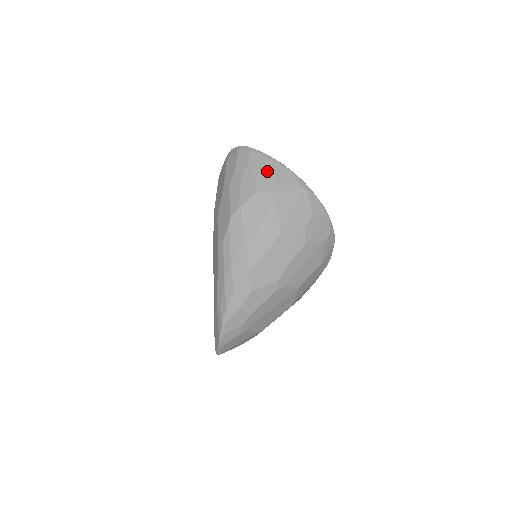
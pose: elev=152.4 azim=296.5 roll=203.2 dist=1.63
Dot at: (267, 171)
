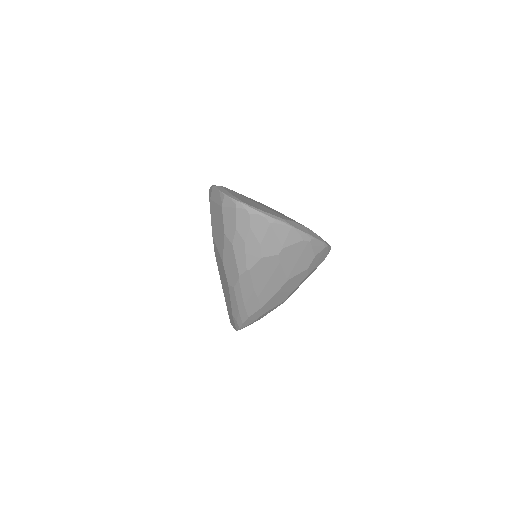
Dot at: (271, 236)
